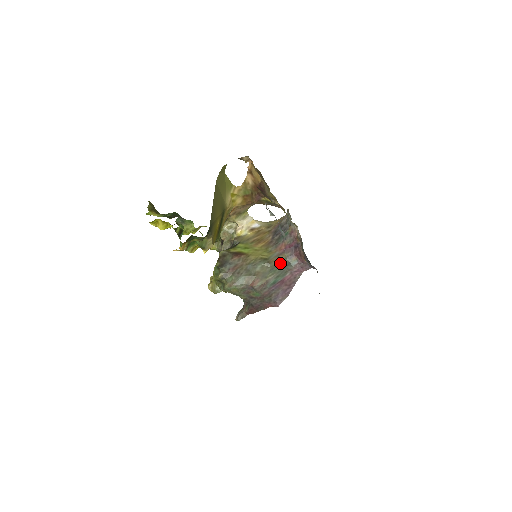
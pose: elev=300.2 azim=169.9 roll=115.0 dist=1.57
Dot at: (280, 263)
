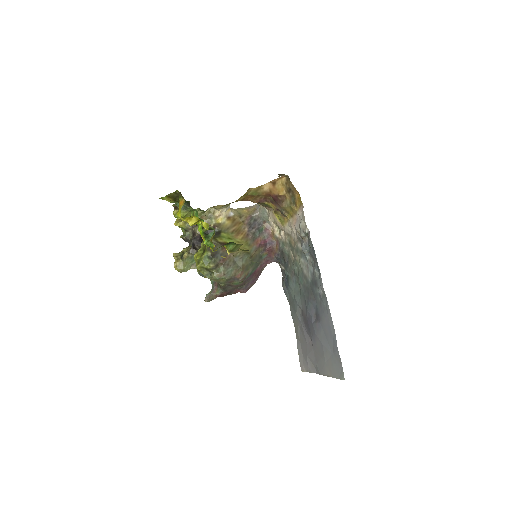
Dot at: (256, 257)
